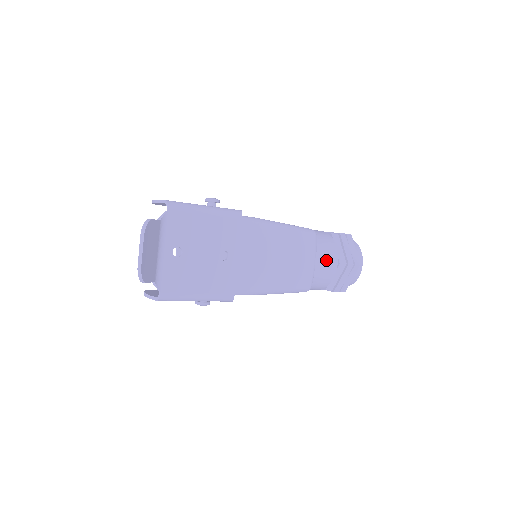
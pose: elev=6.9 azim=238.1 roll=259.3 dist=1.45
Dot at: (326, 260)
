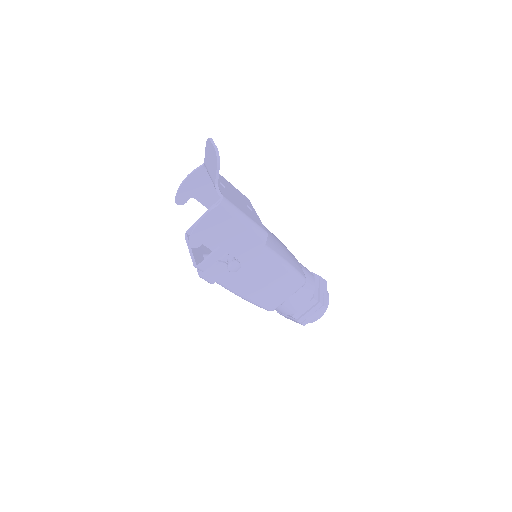
Dot at: (305, 268)
